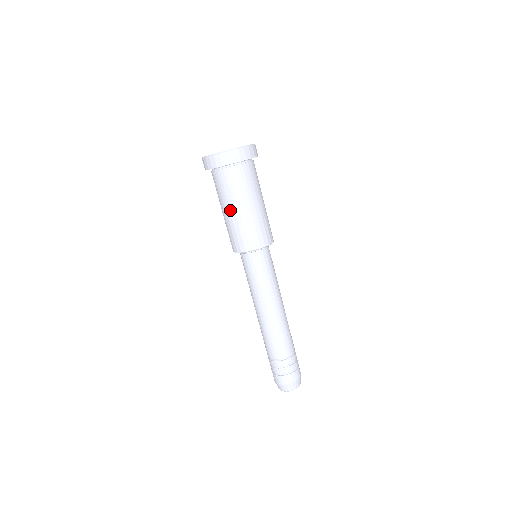
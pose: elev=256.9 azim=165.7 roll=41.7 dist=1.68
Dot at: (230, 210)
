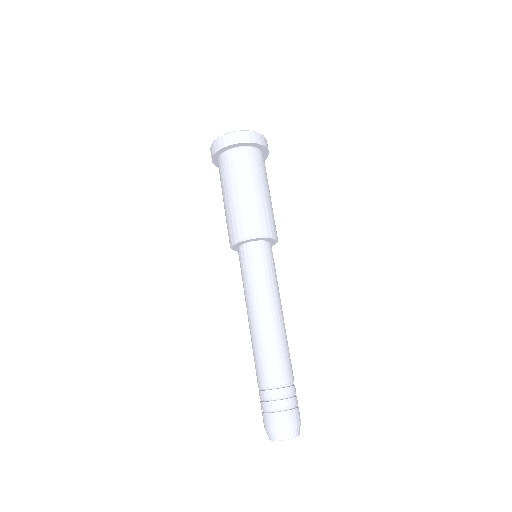
Dot at: (233, 193)
